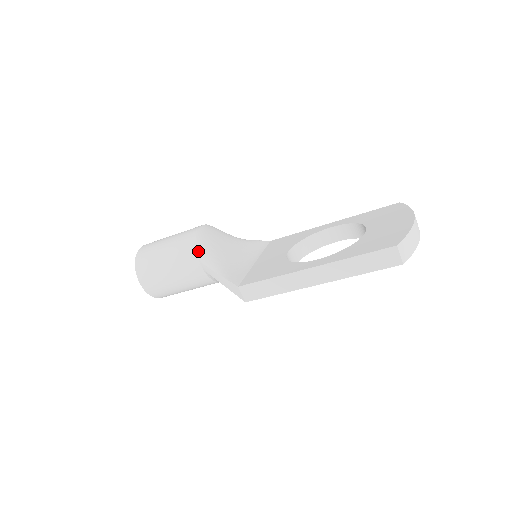
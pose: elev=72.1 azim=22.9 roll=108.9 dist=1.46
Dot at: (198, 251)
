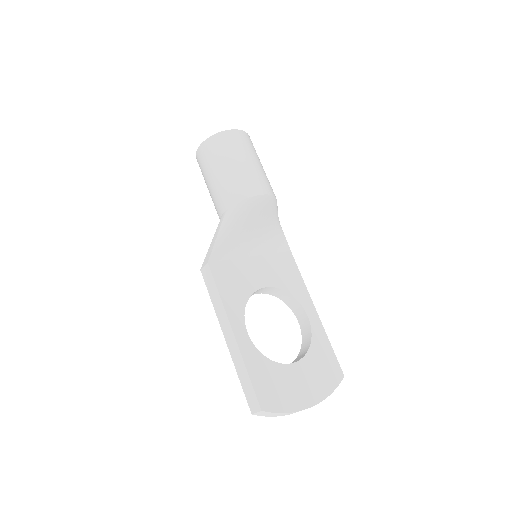
Dot at: (234, 206)
